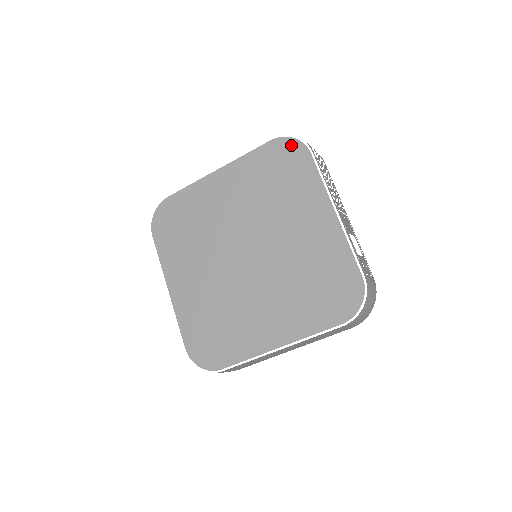
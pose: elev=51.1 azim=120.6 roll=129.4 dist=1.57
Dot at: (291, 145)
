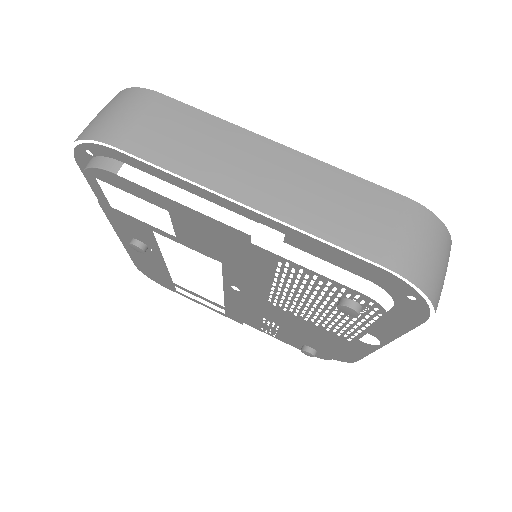
Dot at: occluded
